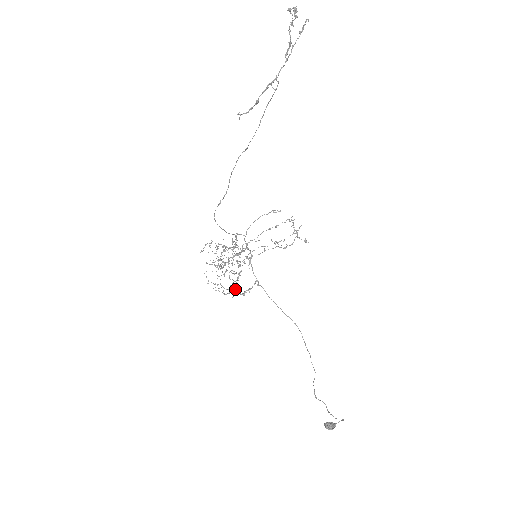
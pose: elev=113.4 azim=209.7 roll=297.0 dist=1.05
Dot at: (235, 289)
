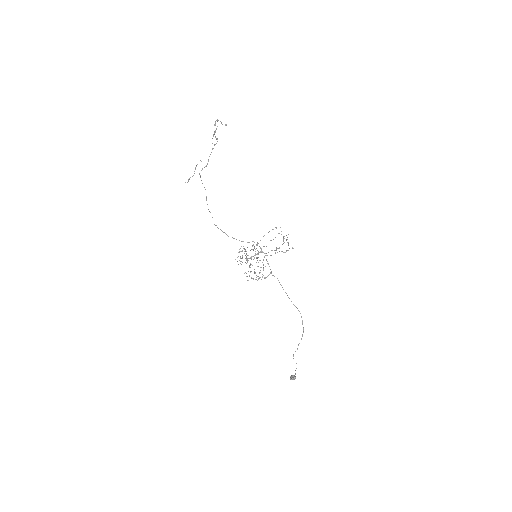
Dot at: (260, 277)
